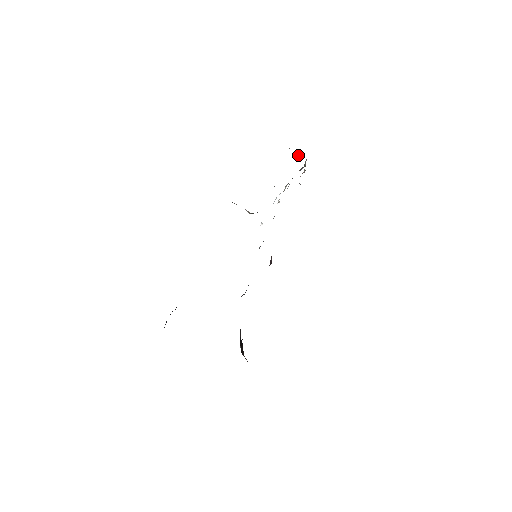
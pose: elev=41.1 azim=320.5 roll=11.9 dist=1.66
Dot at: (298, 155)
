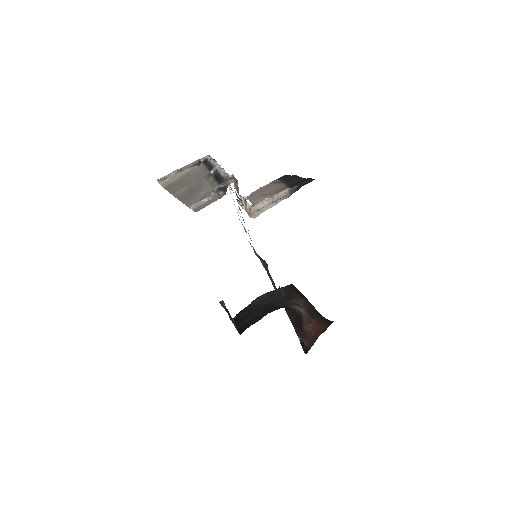
Dot at: (220, 190)
